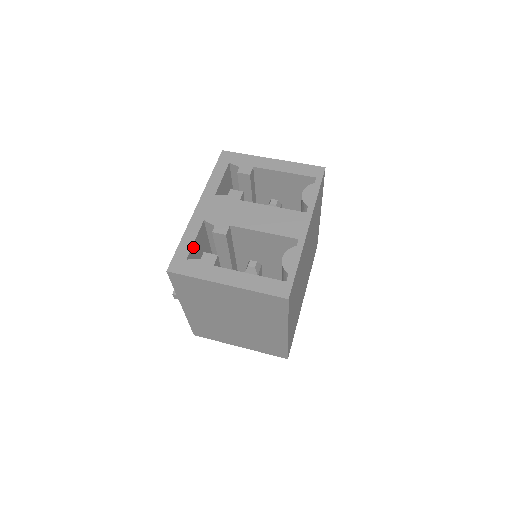
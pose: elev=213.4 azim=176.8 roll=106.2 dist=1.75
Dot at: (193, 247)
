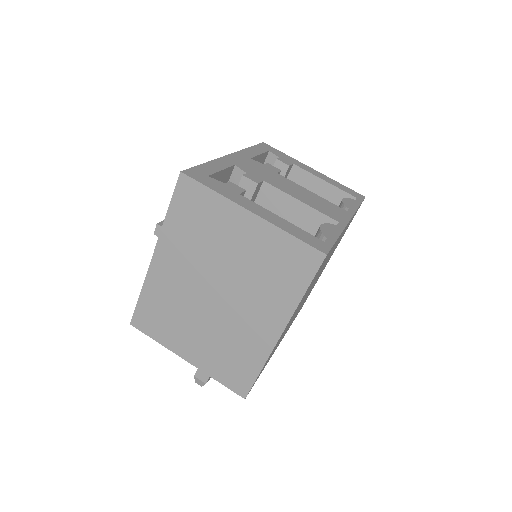
Dot at: (216, 175)
